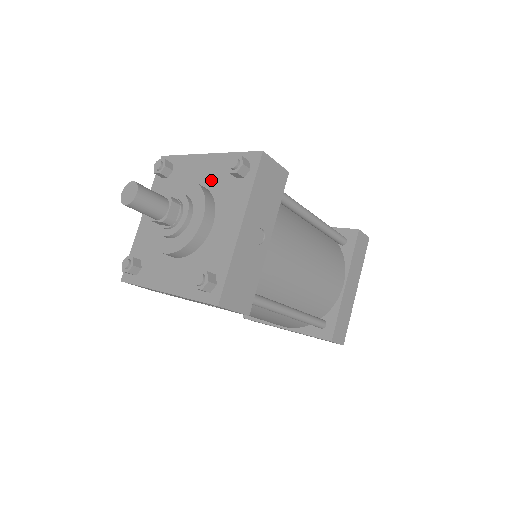
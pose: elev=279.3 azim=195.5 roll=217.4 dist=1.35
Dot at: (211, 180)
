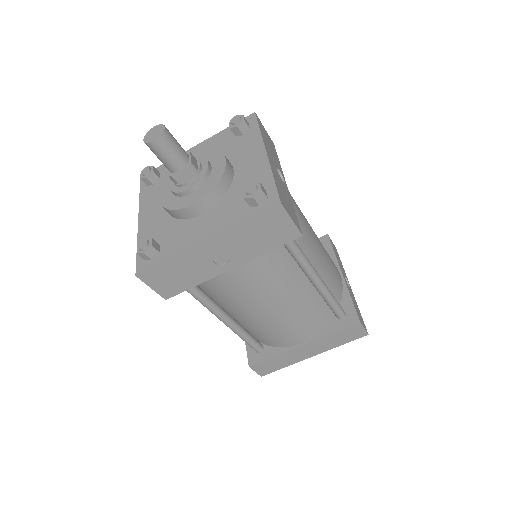
Dot at: (241, 178)
